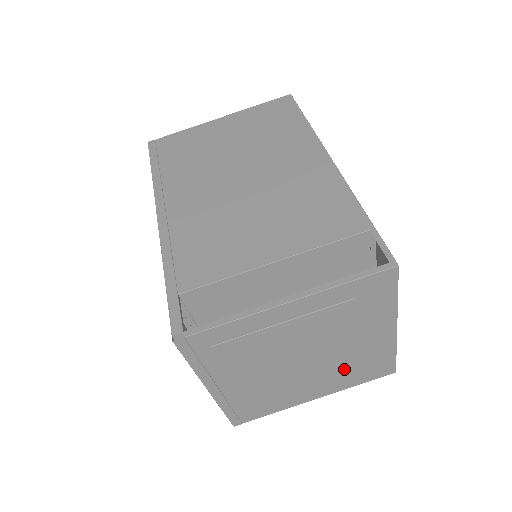
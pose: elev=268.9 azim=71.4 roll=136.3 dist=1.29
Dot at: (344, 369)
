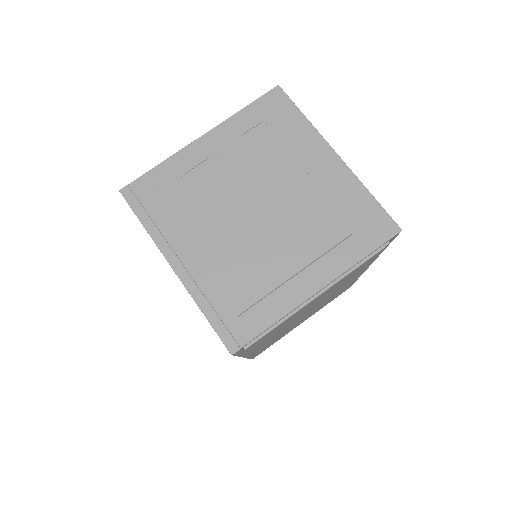
Dot at: (320, 225)
